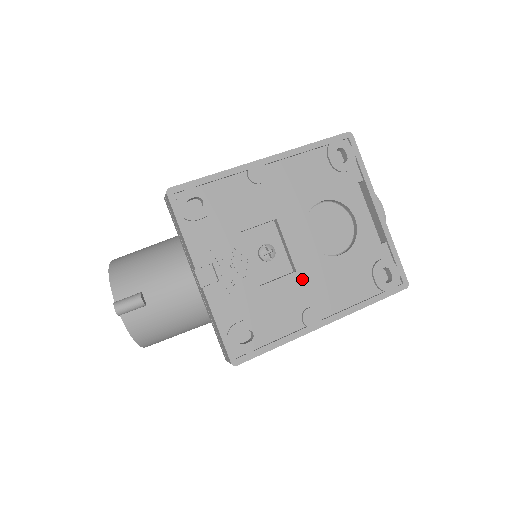
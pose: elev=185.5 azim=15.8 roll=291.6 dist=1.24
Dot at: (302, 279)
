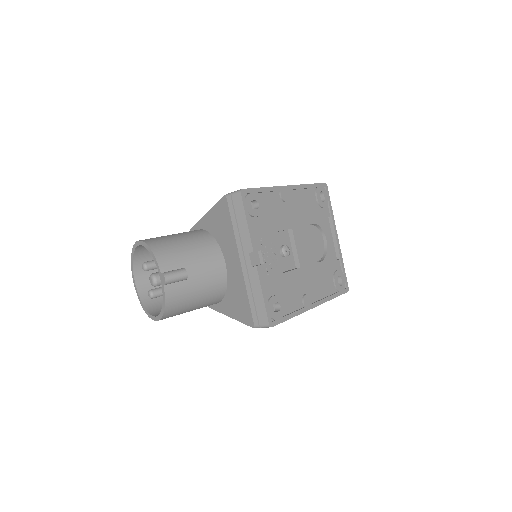
Dot at: (303, 273)
